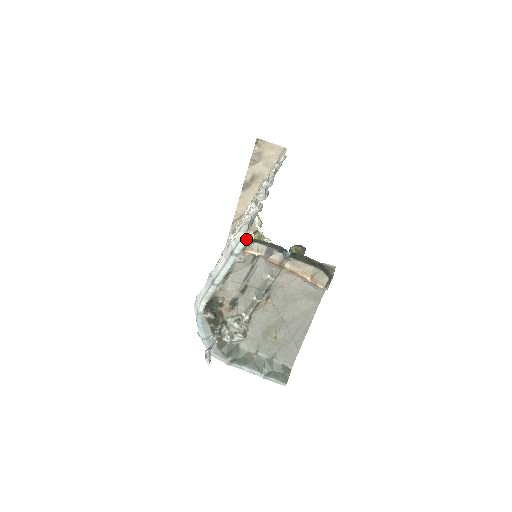
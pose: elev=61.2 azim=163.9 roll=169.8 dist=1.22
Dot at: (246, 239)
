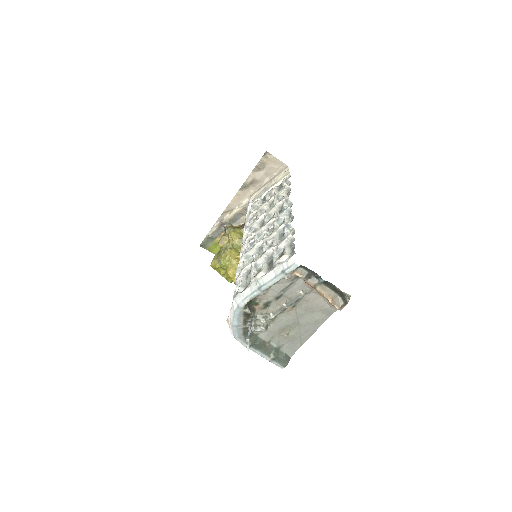
Dot at: occluded
